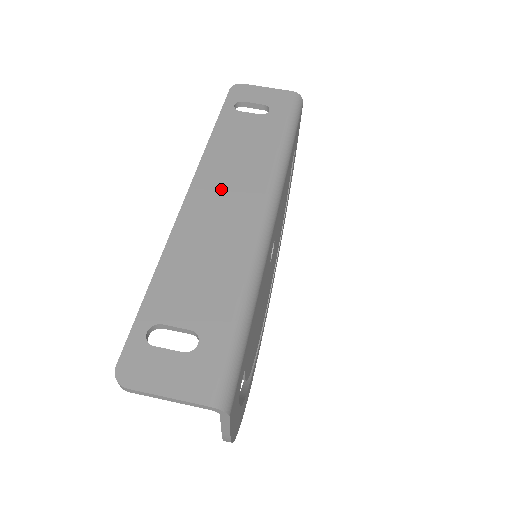
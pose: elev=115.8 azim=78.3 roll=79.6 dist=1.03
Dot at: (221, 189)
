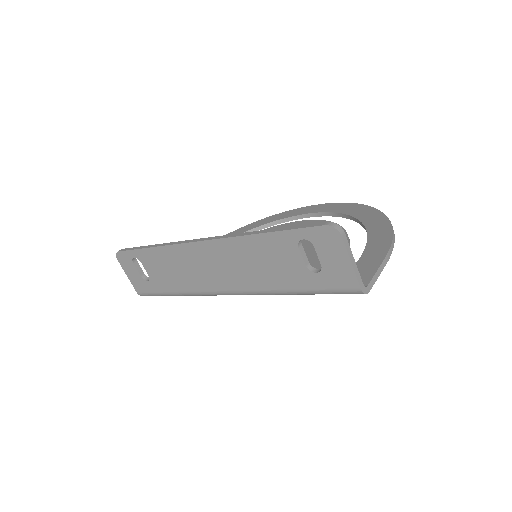
Dot at: (217, 262)
